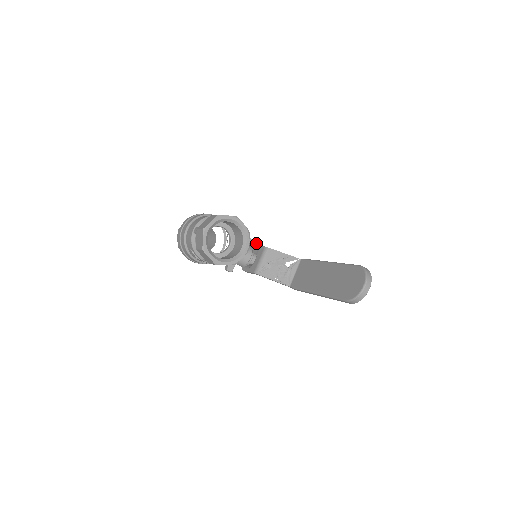
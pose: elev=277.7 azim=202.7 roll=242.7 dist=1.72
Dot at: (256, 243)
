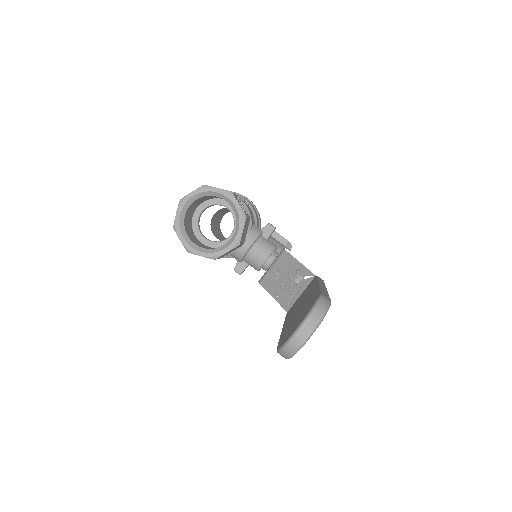
Dot at: (288, 244)
